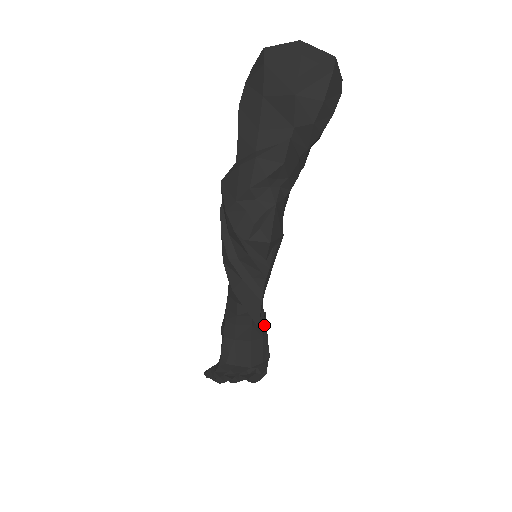
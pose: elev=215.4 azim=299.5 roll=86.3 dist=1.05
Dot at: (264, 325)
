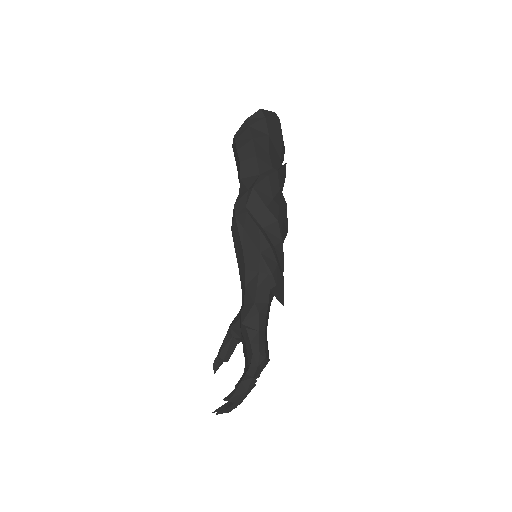
Dot at: occluded
